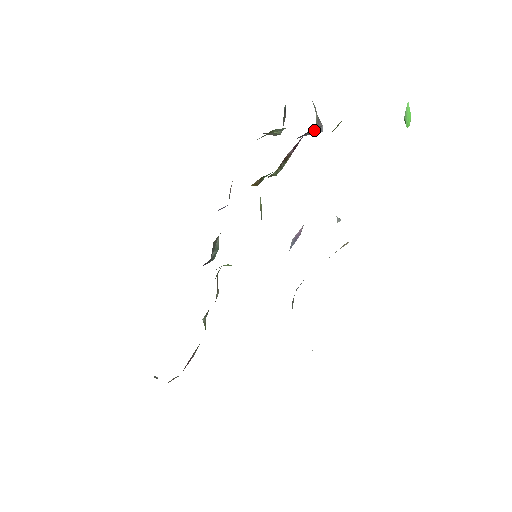
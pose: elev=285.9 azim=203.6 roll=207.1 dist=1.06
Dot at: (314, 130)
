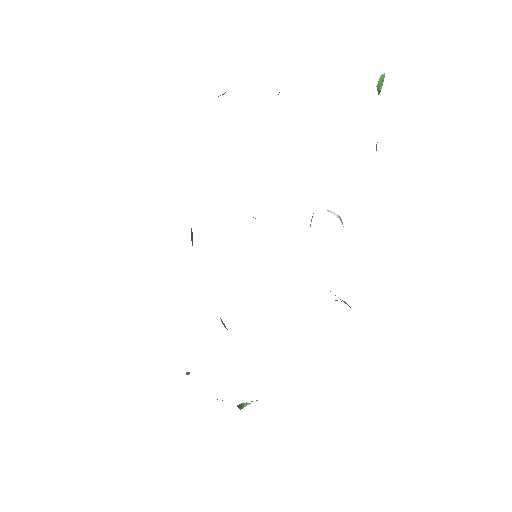
Dot at: occluded
